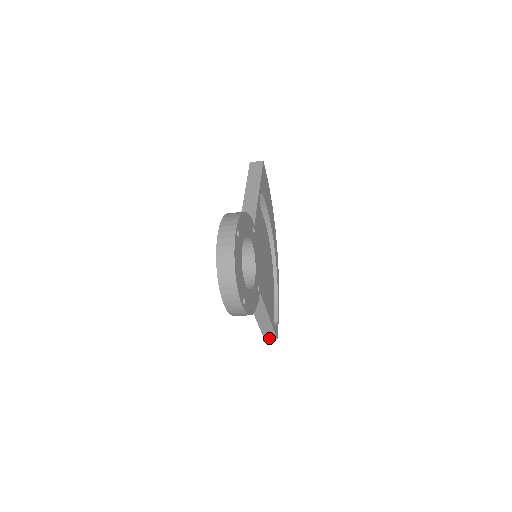
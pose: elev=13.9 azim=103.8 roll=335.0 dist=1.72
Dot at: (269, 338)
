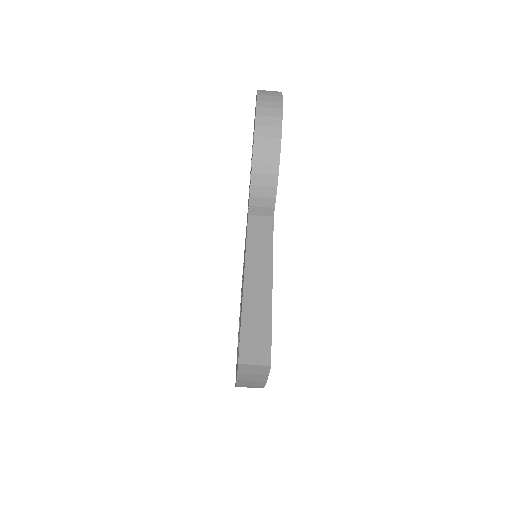
Dot at: (251, 360)
